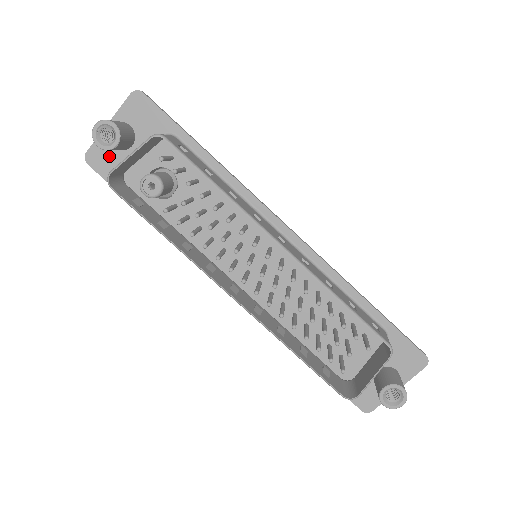
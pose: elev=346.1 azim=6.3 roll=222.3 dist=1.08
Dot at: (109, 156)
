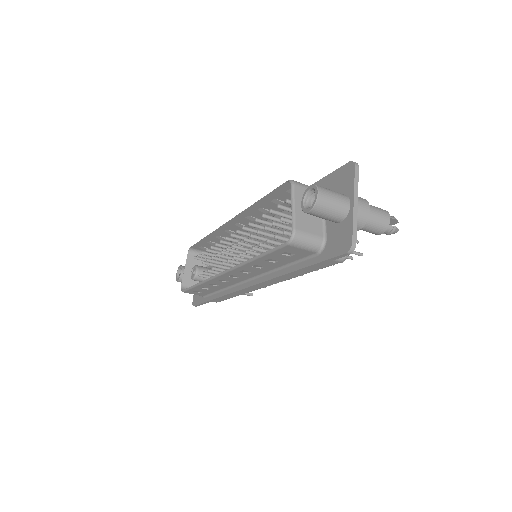
Dot at: occluded
